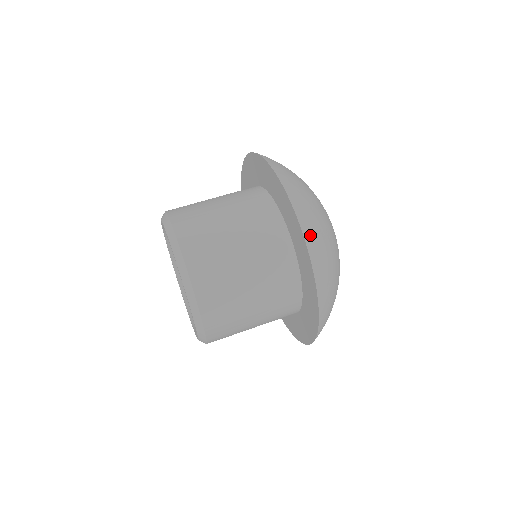
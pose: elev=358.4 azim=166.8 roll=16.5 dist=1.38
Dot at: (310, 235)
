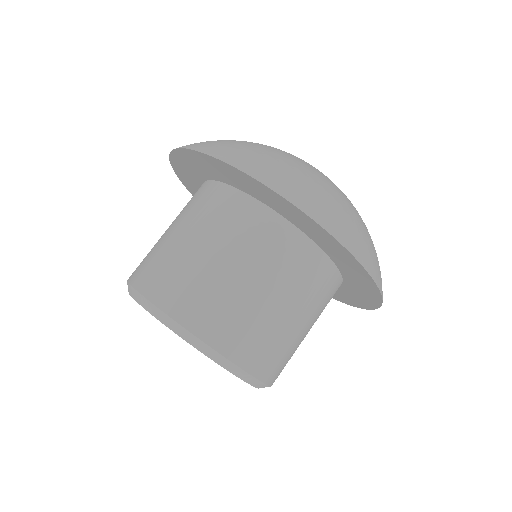
Dot at: (224, 153)
